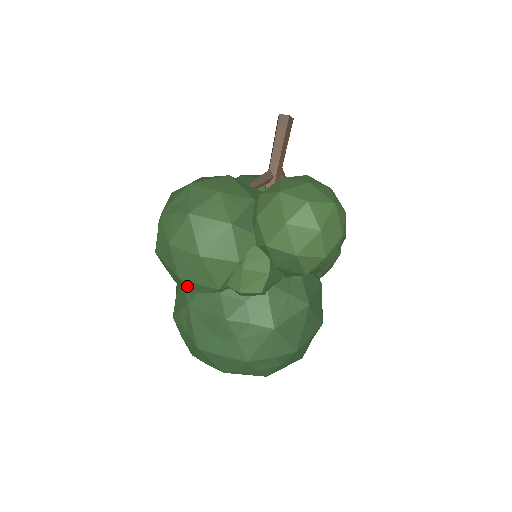
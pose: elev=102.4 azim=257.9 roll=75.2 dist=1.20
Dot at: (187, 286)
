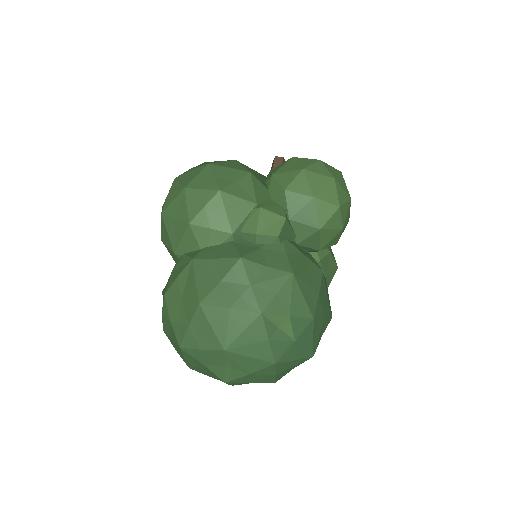
Dot at: (195, 238)
